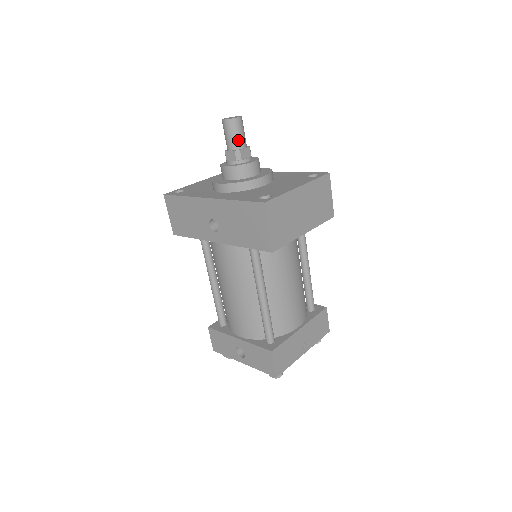
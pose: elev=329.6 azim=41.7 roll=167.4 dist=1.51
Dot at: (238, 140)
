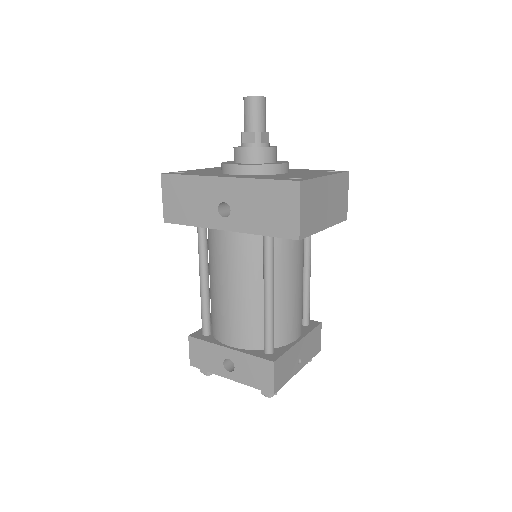
Dot at: (260, 121)
